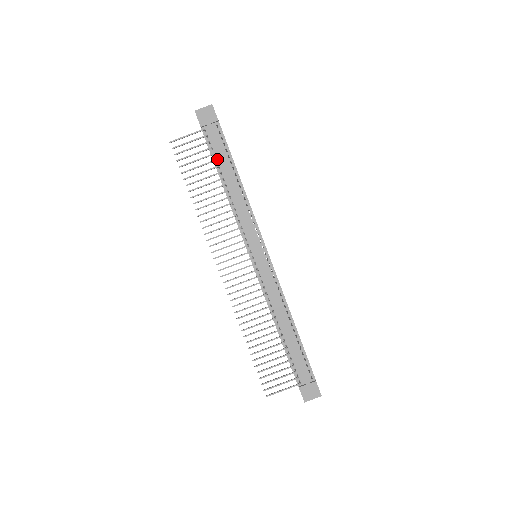
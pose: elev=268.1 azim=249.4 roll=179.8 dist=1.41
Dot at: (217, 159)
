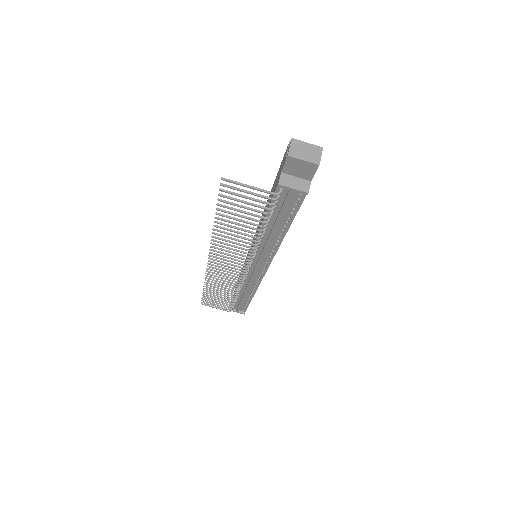
Dot at: (274, 212)
